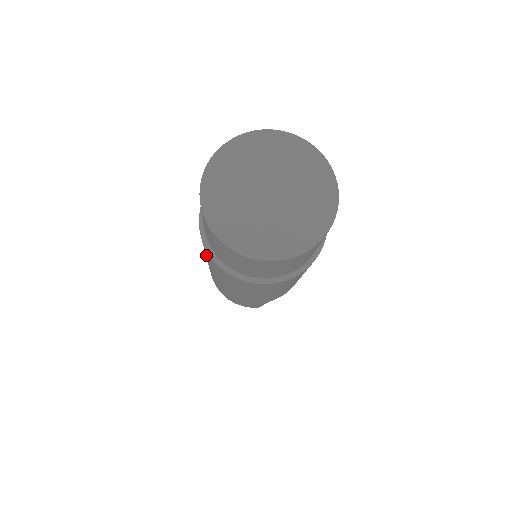
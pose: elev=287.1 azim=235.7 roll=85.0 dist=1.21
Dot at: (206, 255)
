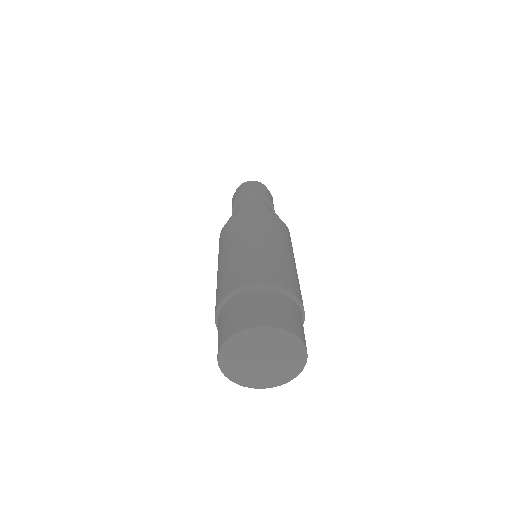
Dot at: occluded
